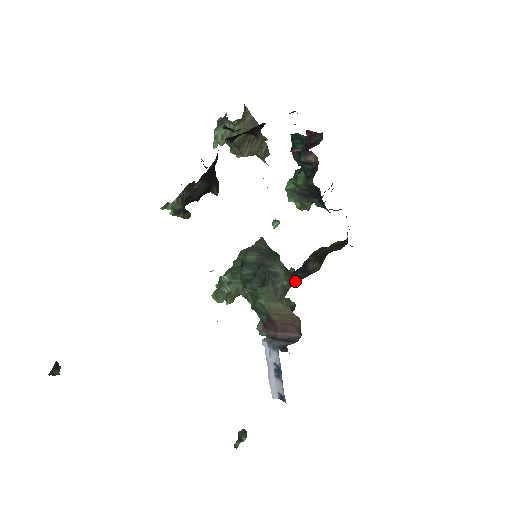
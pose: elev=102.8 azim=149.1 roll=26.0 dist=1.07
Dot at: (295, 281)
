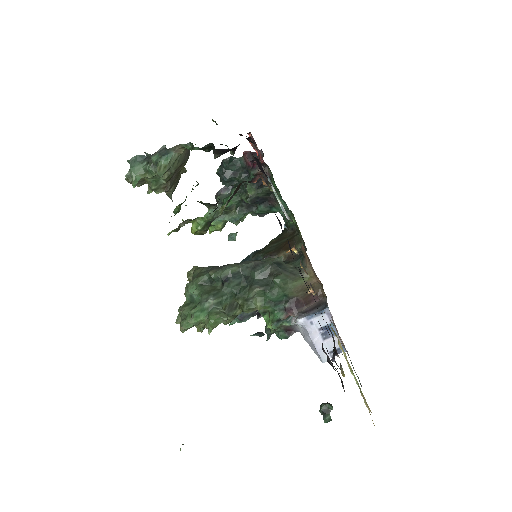
Dot at: (298, 261)
